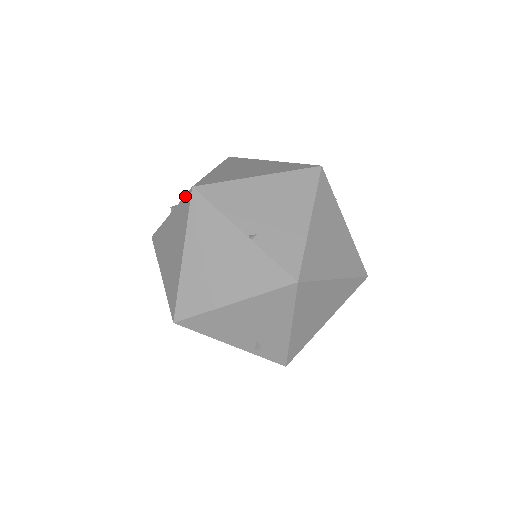
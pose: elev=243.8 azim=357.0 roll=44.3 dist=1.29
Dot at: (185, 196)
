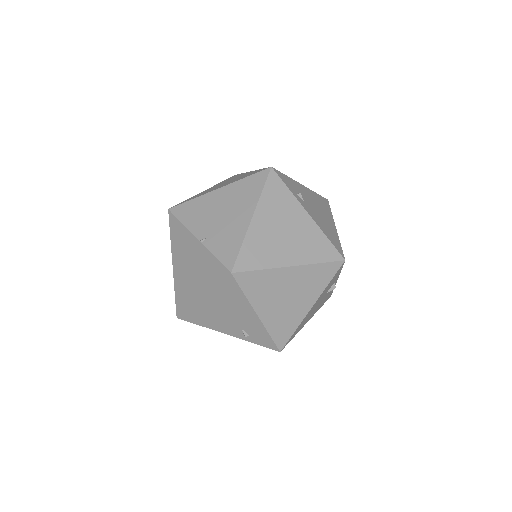
Dot at: occluded
